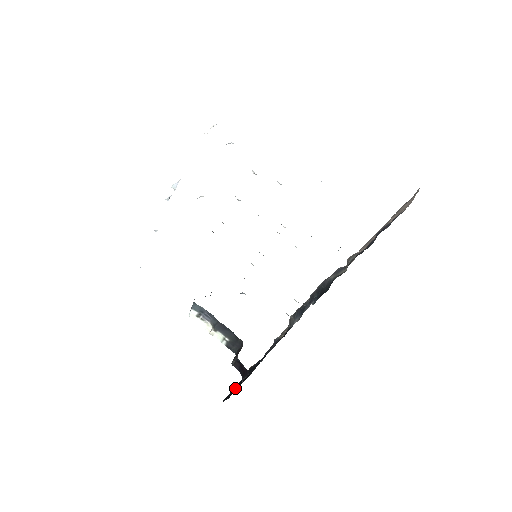
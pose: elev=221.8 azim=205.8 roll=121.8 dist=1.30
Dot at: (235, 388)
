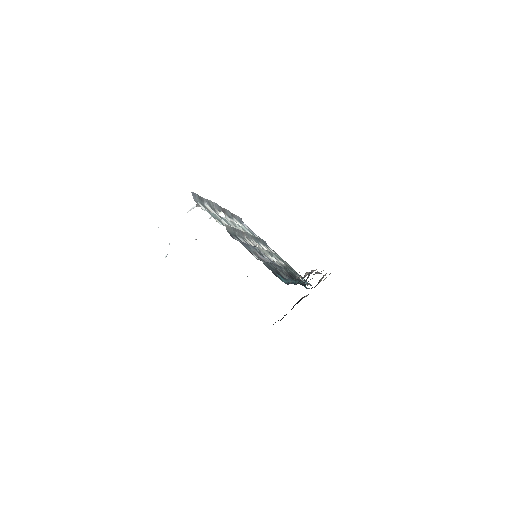
Dot at: occluded
